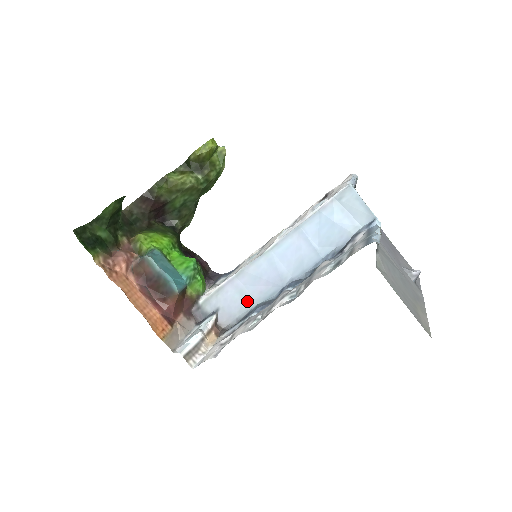
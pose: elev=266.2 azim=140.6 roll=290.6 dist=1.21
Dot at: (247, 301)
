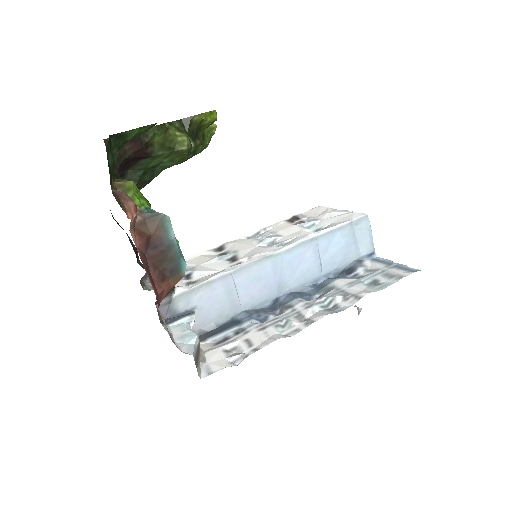
Dot at: (232, 305)
